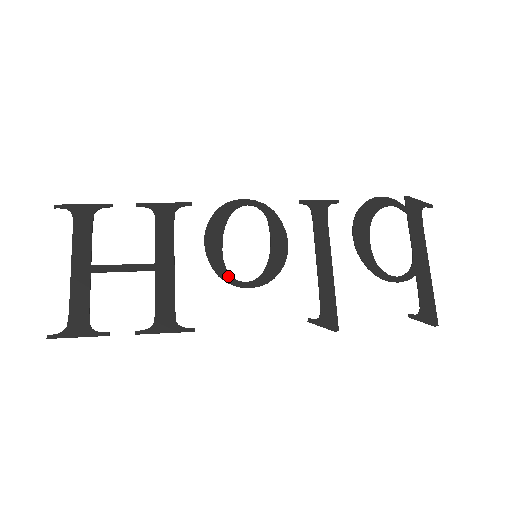
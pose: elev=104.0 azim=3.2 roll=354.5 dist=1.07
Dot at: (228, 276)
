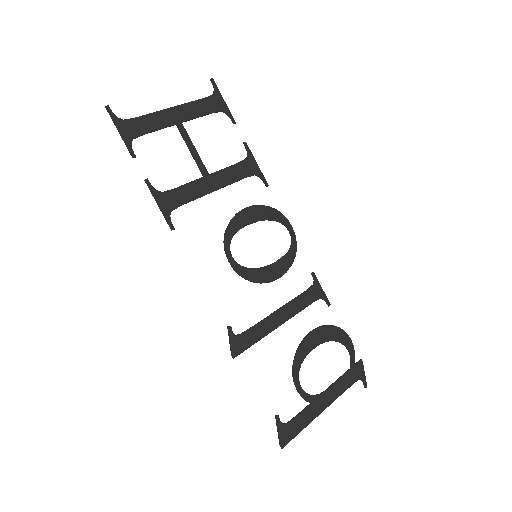
Dot at: (230, 239)
